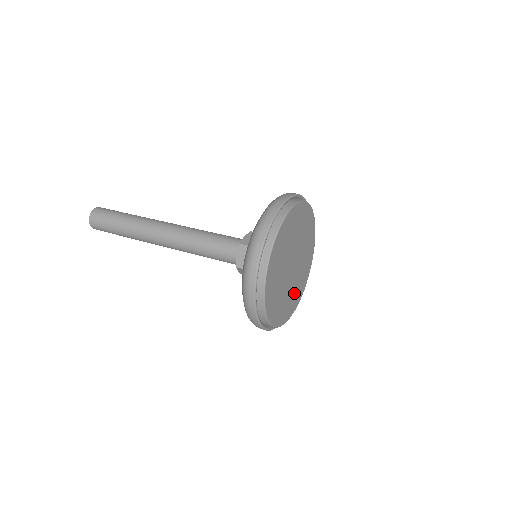
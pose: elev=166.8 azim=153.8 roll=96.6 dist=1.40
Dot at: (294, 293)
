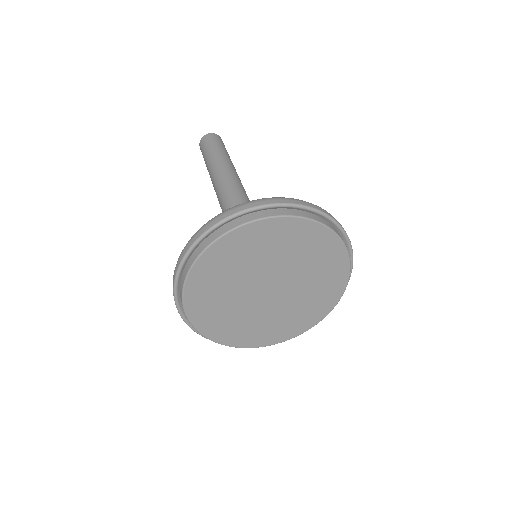
Dot at: (291, 317)
